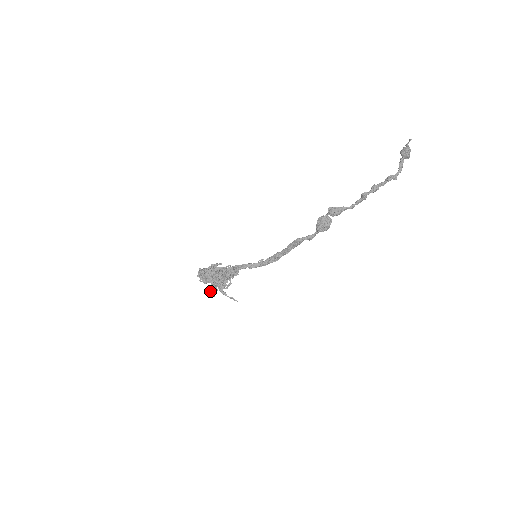
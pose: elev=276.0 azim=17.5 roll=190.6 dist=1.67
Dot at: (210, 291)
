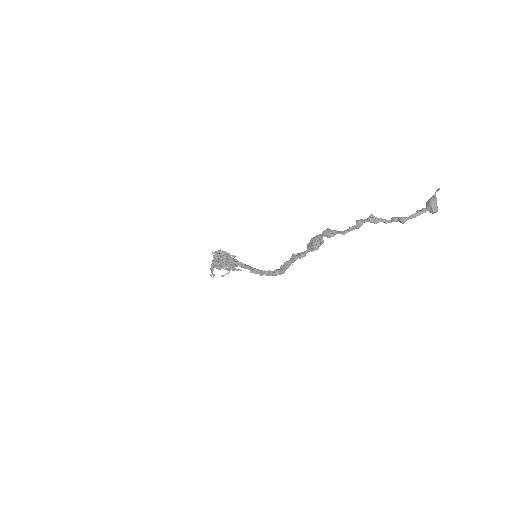
Dot at: (210, 268)
